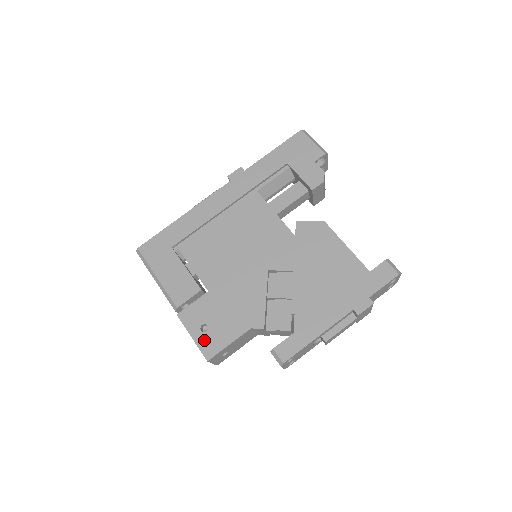
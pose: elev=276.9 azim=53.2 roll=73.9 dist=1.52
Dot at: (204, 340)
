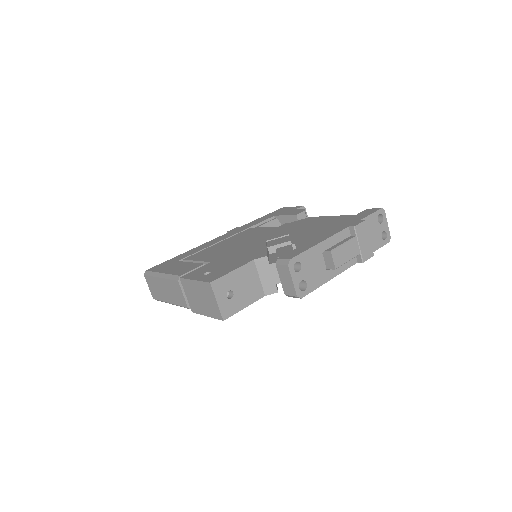
Dot at: (207, 277)
